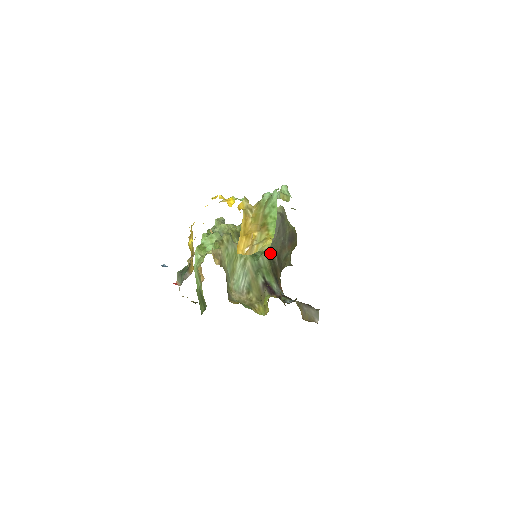
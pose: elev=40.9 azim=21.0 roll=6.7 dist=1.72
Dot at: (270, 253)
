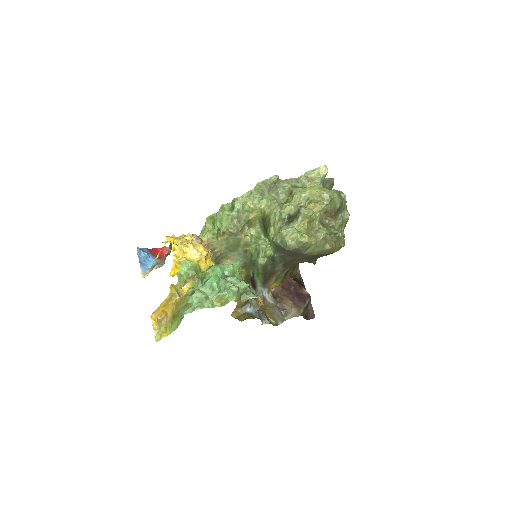
Dot at: (273, 260)
